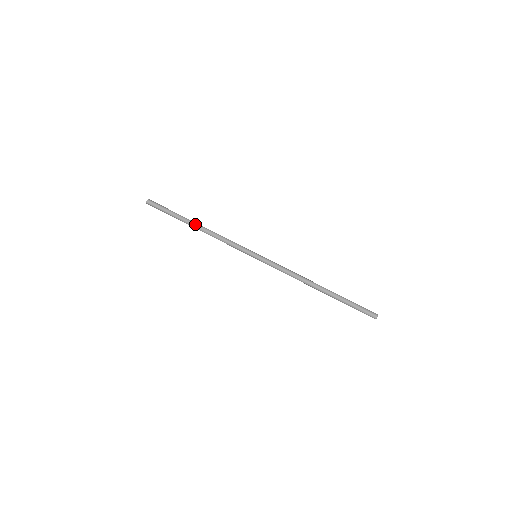
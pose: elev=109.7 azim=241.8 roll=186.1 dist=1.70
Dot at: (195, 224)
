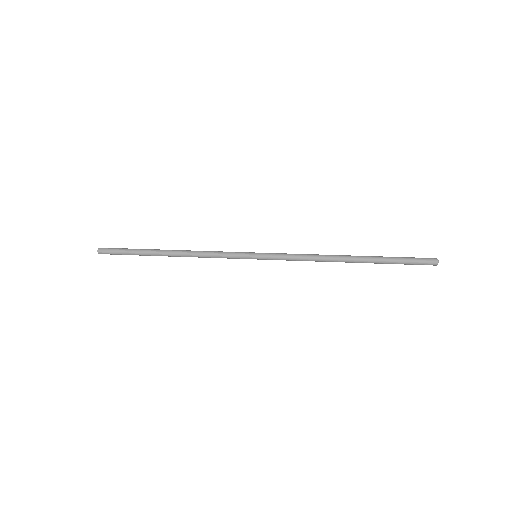
Dot at: (166, 251)
